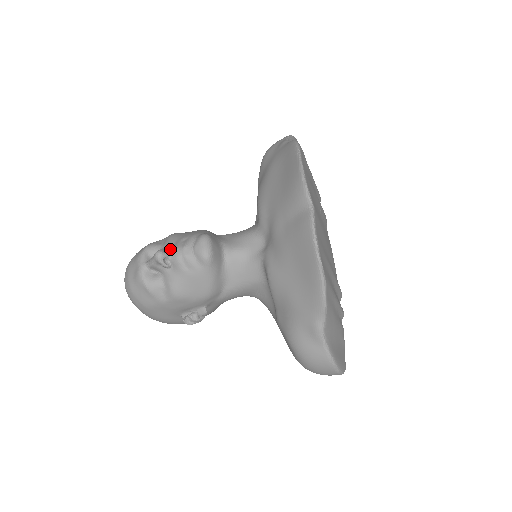
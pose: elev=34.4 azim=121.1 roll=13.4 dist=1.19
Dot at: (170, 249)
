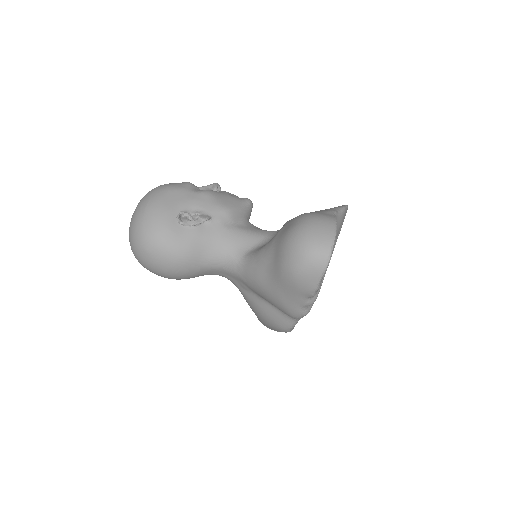
Dot at: occluded
